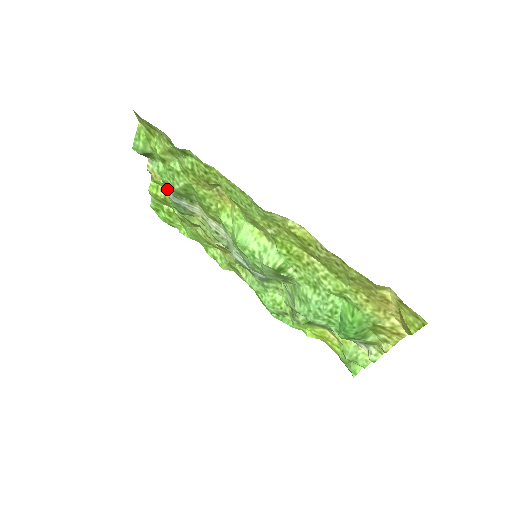
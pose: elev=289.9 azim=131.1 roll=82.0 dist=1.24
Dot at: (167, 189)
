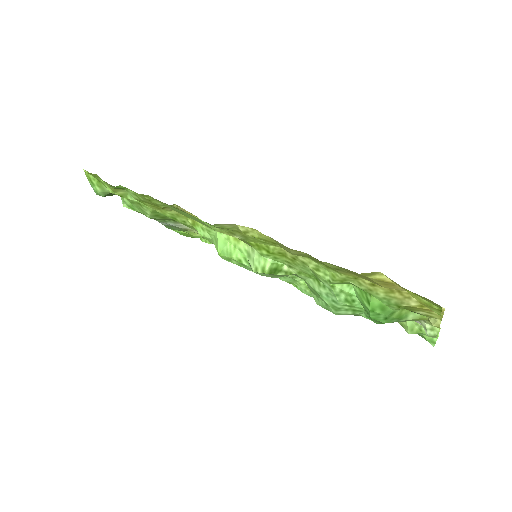
Dot at: occluded
